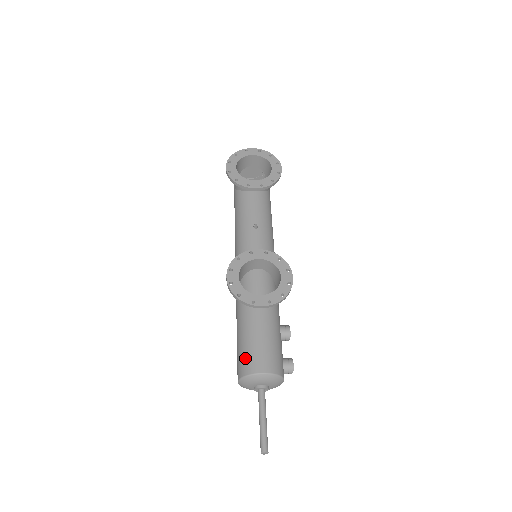
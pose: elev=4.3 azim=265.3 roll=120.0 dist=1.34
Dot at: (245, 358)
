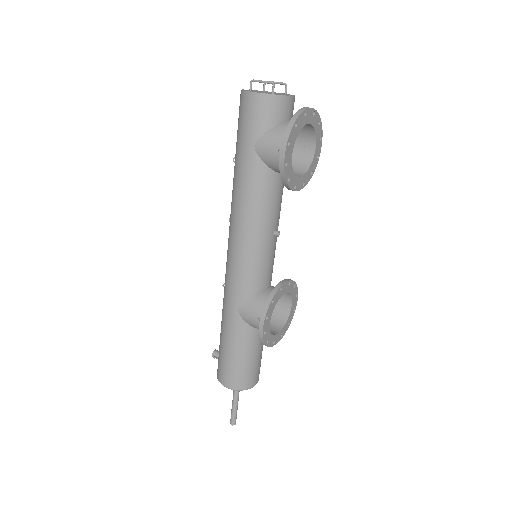
Dot at: (244, 377)
